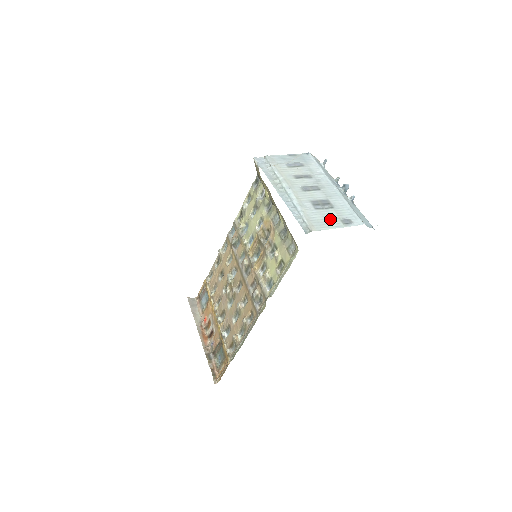
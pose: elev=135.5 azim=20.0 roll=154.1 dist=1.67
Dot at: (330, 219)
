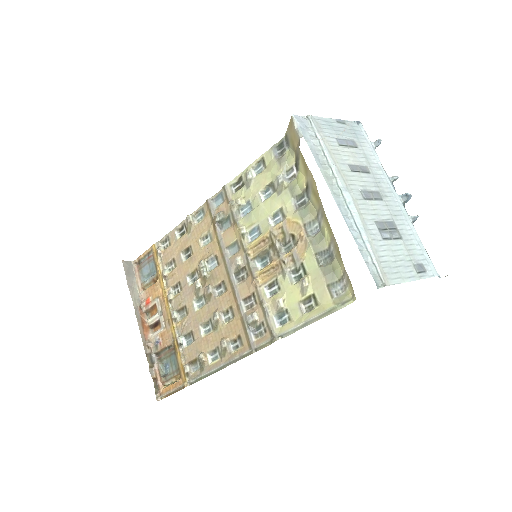
Dot at: (402, 262)
